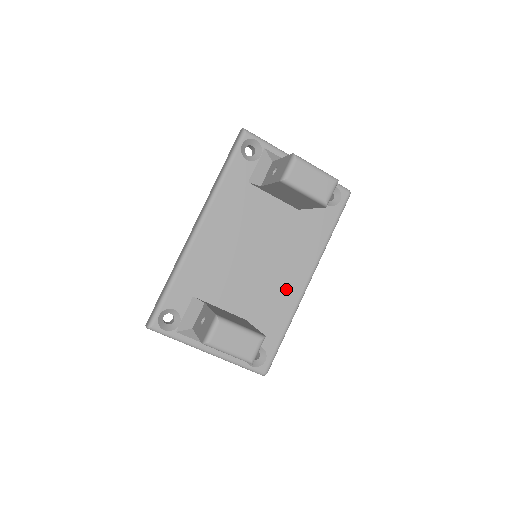
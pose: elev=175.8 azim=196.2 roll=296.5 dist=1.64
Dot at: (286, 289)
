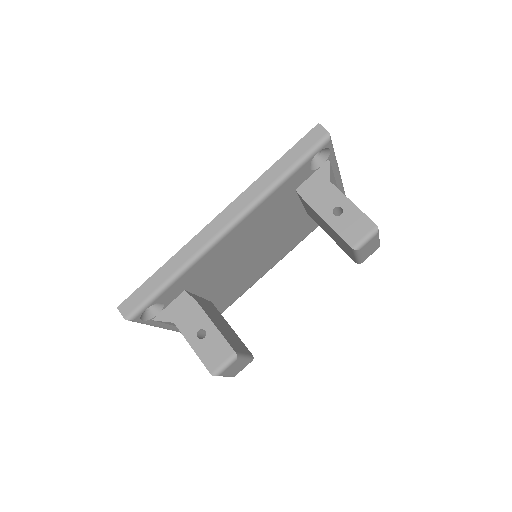
Dot at: (254, 276)
